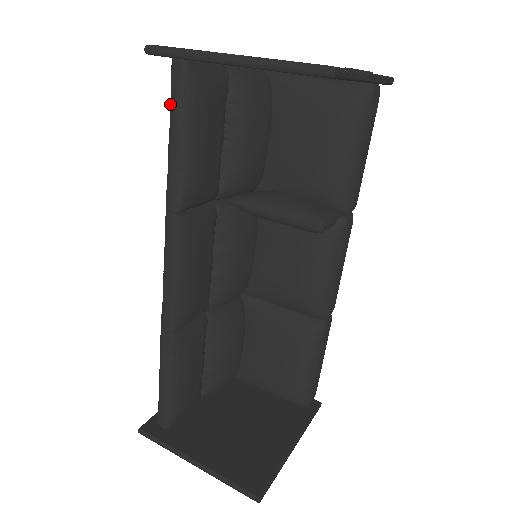
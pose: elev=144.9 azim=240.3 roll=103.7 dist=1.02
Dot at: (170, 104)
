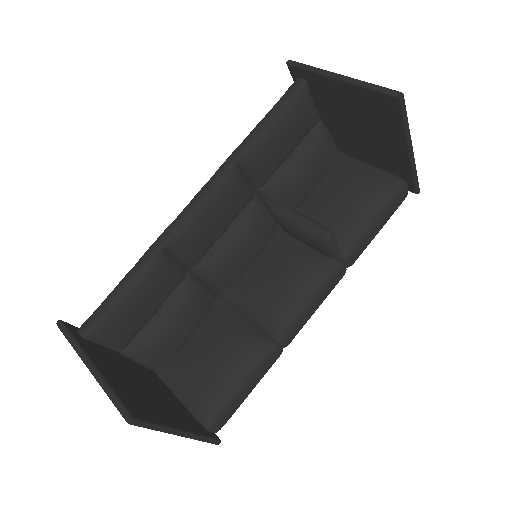
Dot at: (279, 100)
